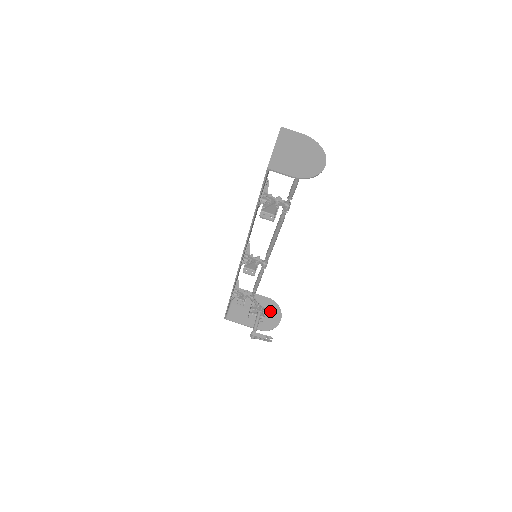
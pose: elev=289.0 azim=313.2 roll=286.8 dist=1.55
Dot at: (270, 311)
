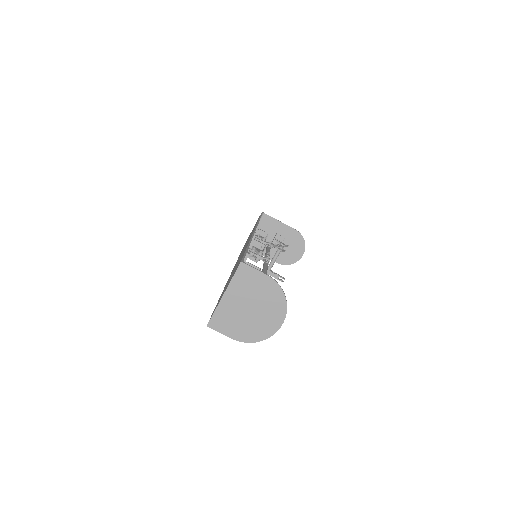
Dot at: (293, 245)
